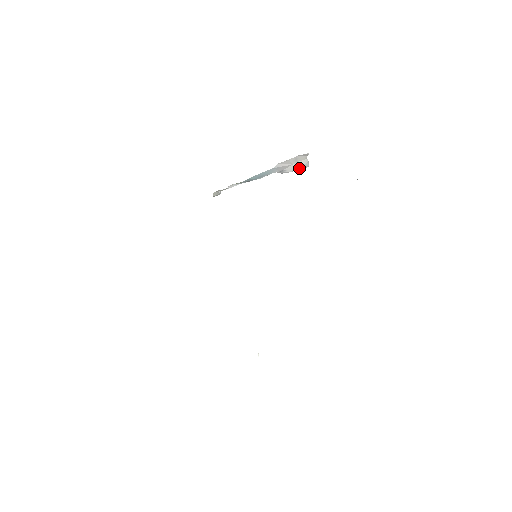
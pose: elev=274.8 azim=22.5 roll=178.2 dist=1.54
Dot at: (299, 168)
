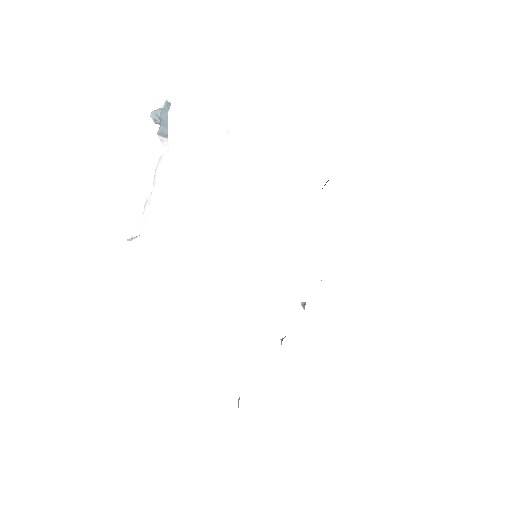
Dot at: occluded
